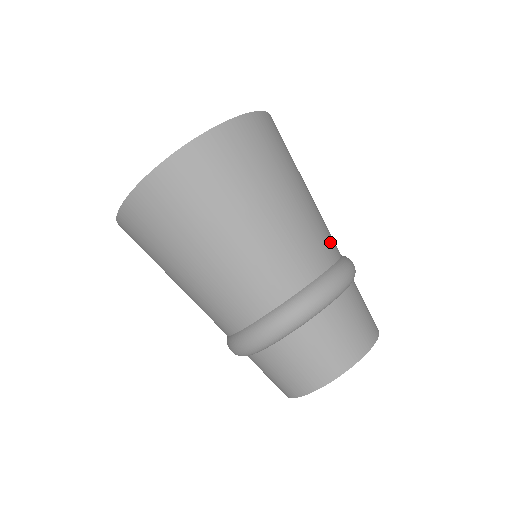
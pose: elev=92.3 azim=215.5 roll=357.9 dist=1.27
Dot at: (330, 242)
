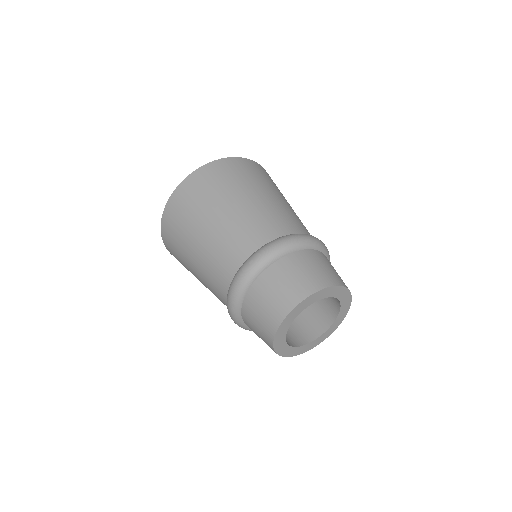
Dot at: occluded
